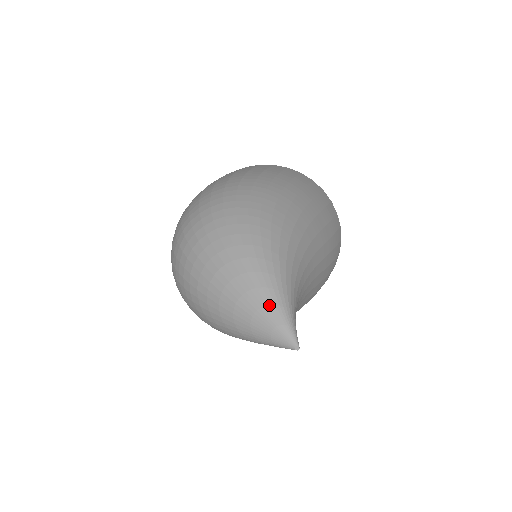
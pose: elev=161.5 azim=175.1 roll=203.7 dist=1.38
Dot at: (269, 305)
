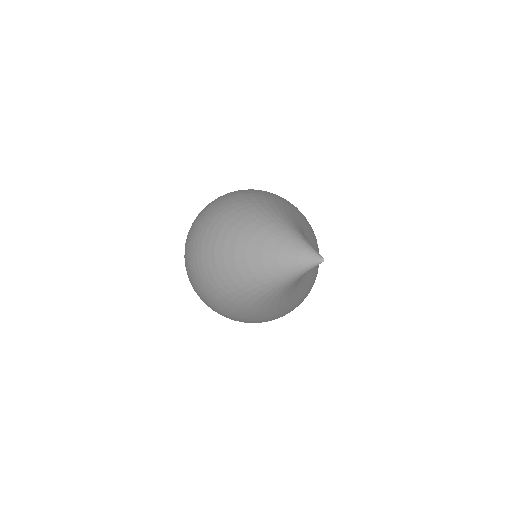
Dot at: (289, 240)
